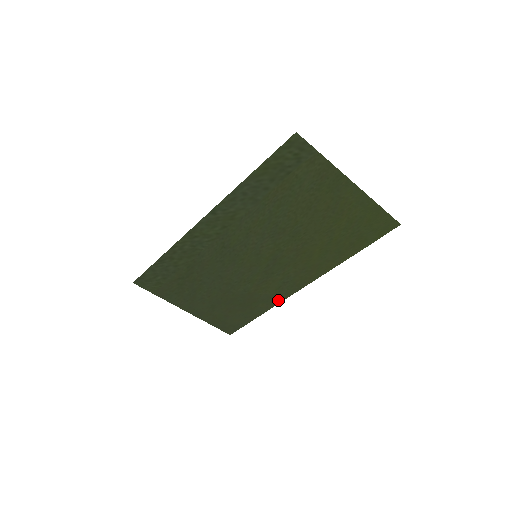
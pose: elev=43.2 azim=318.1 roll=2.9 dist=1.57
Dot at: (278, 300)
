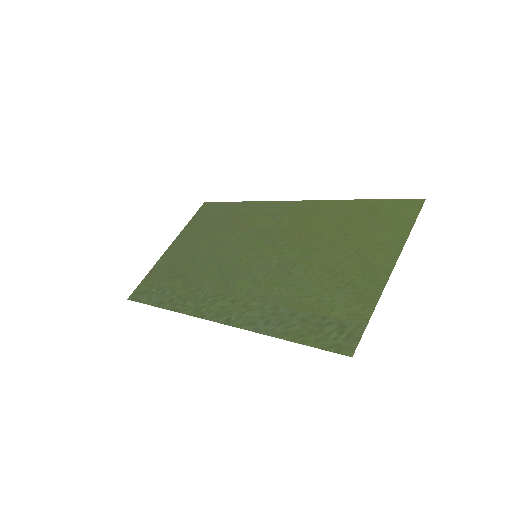
Dot at: (262, 204)
